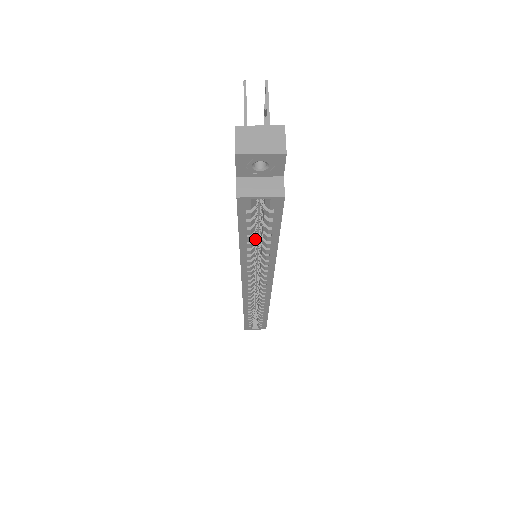
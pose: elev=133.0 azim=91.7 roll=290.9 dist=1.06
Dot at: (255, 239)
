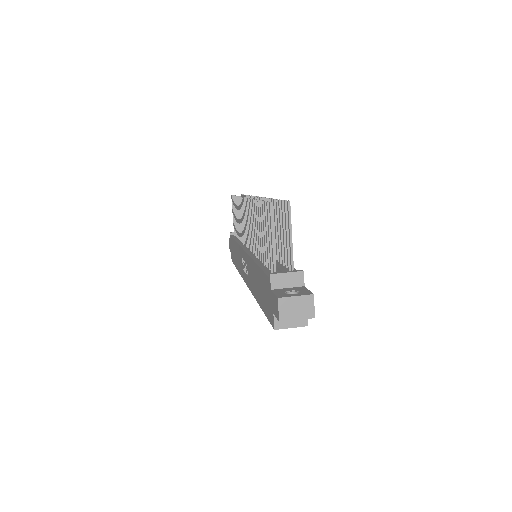
Dot at: occluded
